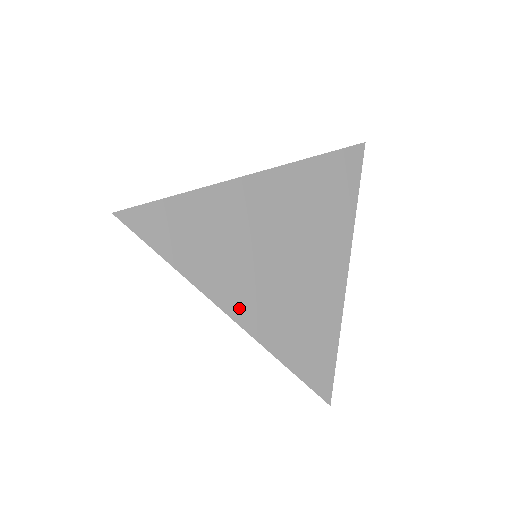
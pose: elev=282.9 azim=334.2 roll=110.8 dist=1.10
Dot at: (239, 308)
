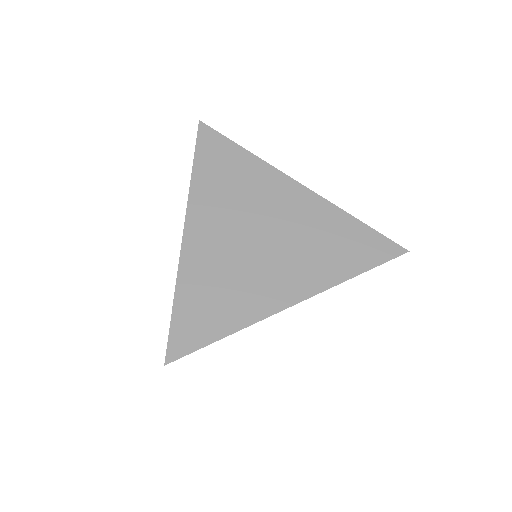
Dot at: (195, 229)
